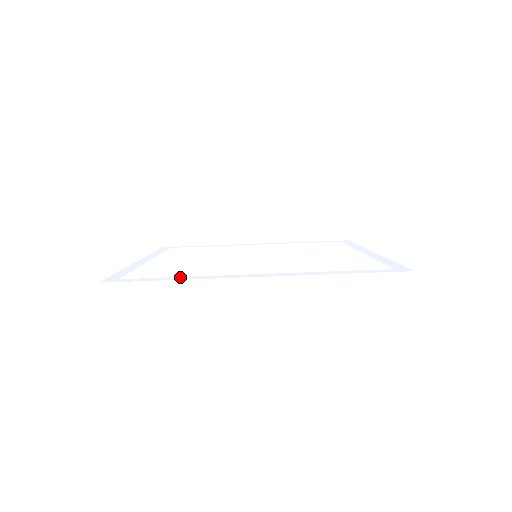
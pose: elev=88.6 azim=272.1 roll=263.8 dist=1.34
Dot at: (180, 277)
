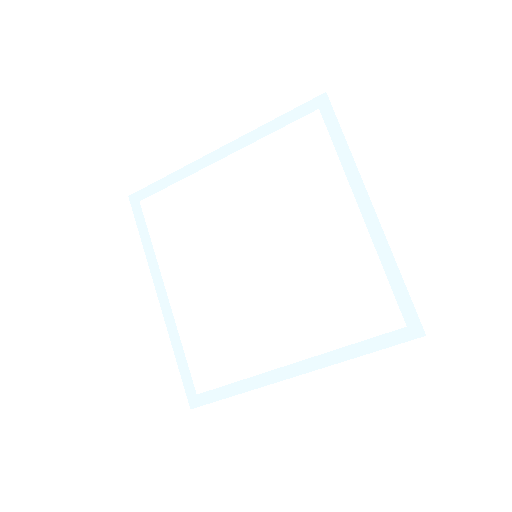
Dot at: (238, 384)
